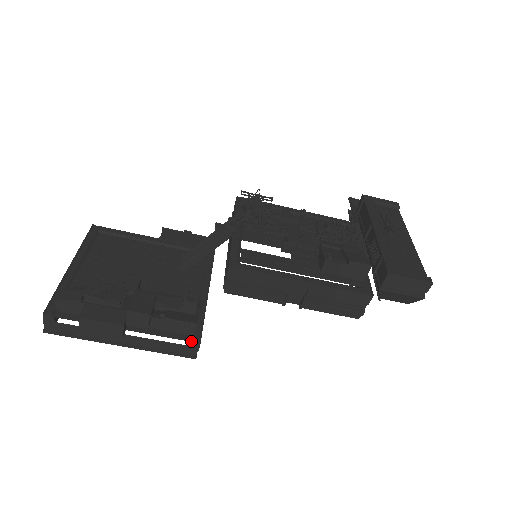
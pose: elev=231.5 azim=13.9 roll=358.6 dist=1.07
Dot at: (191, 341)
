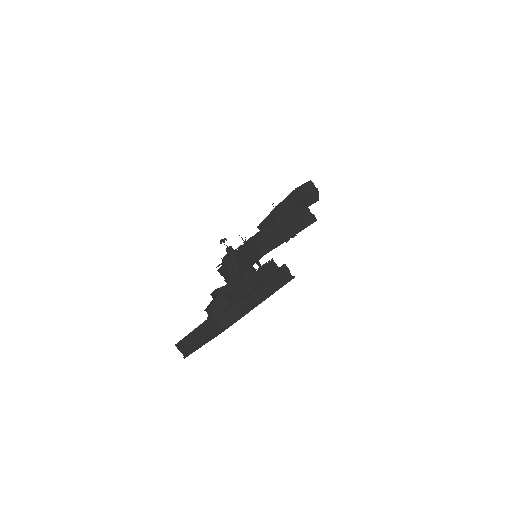
Dot at: (281, 267)
